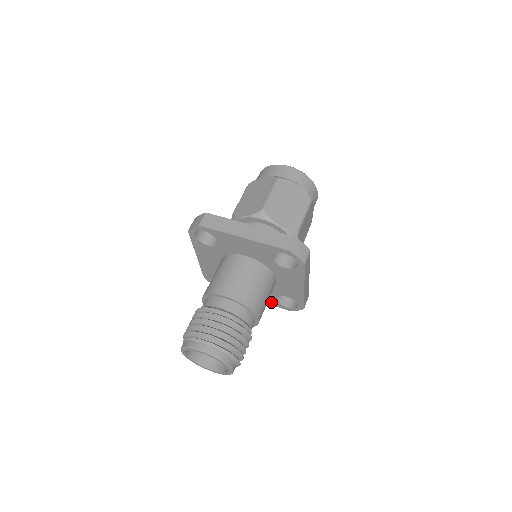
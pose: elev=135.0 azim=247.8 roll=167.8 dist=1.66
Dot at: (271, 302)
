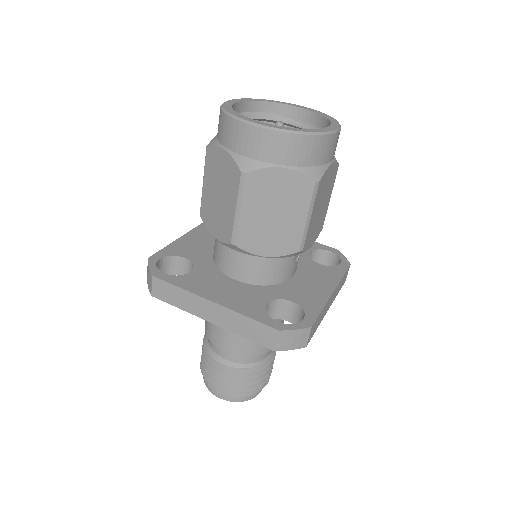
Dot at: occluded
